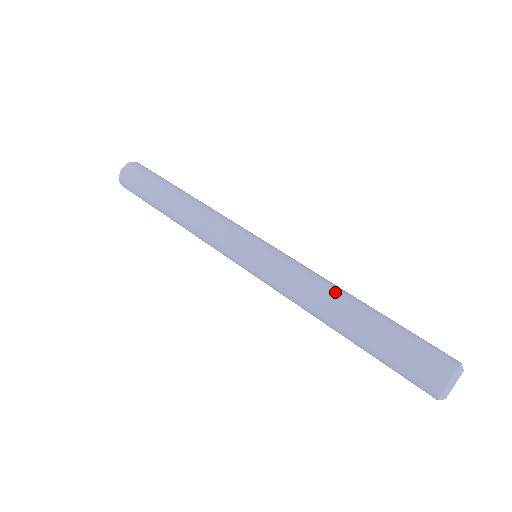
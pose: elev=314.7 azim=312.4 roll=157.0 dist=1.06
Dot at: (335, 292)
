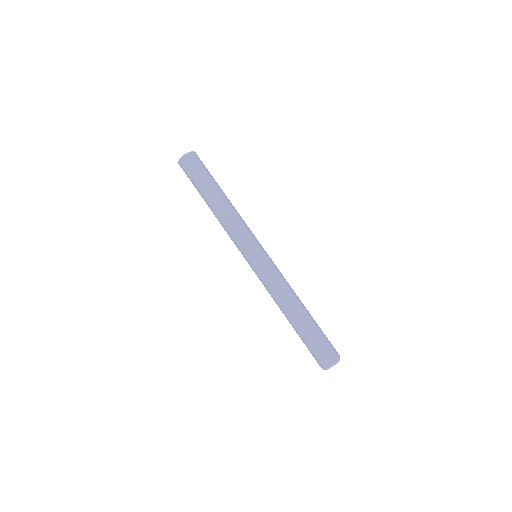
Dot at: (291, 301)
